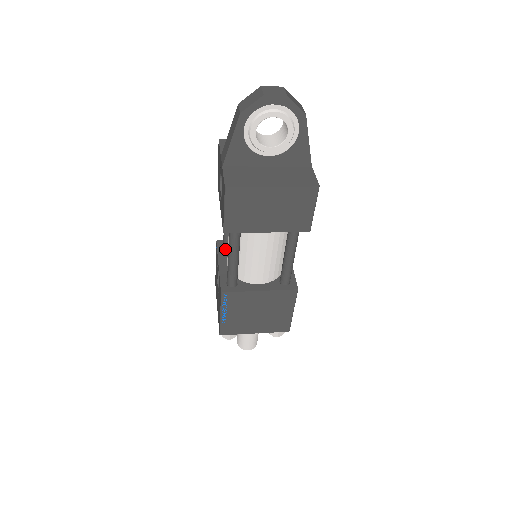
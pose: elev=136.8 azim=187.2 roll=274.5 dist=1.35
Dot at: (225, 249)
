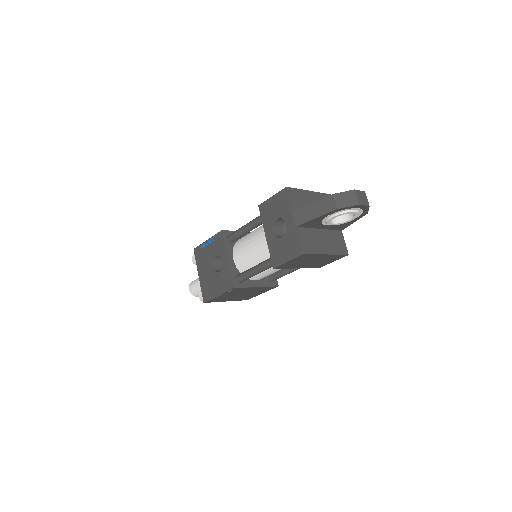
Dot at: (230, 241)
